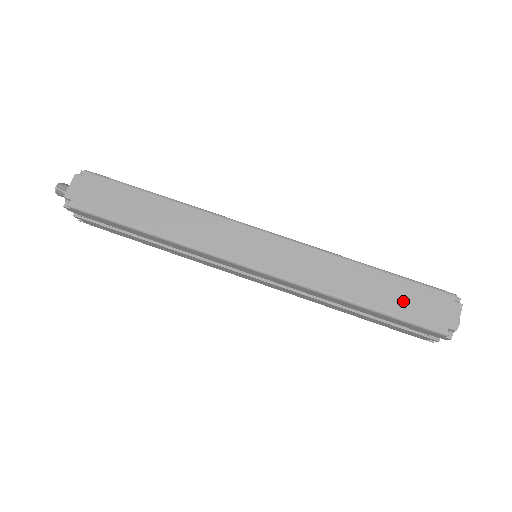
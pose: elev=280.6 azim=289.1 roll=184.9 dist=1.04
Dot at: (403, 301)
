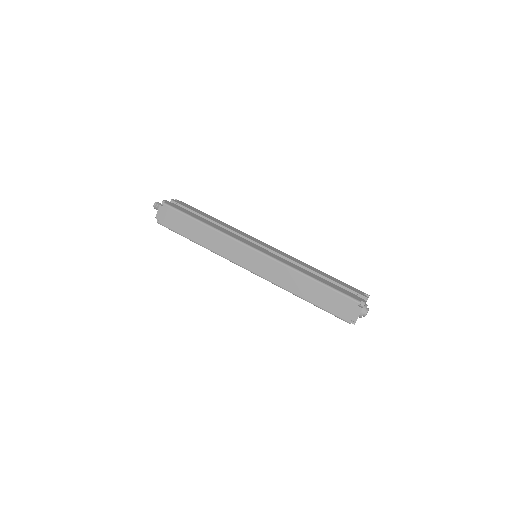
Dot at: (327, 301)
